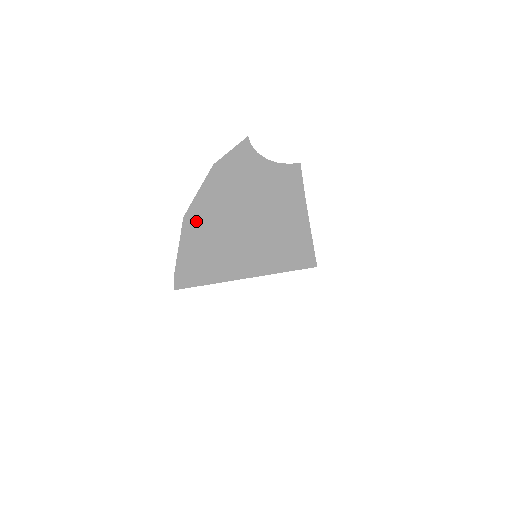
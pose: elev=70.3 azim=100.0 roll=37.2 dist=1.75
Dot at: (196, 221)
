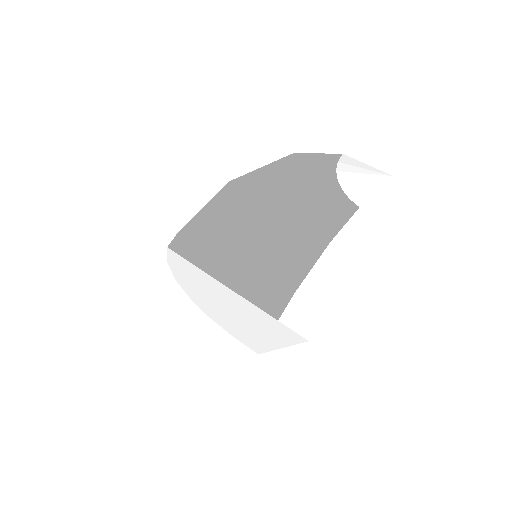
Dot at: (235, 189)
